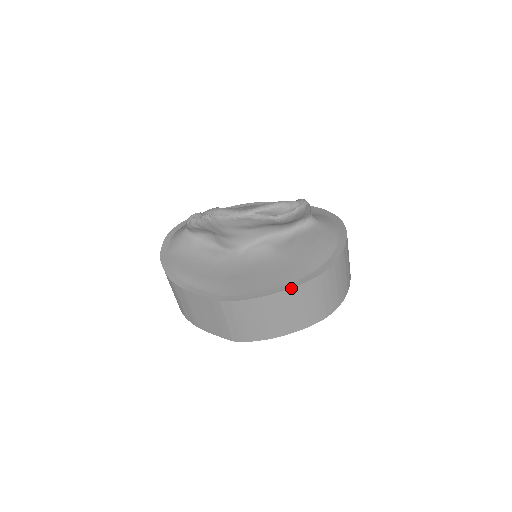
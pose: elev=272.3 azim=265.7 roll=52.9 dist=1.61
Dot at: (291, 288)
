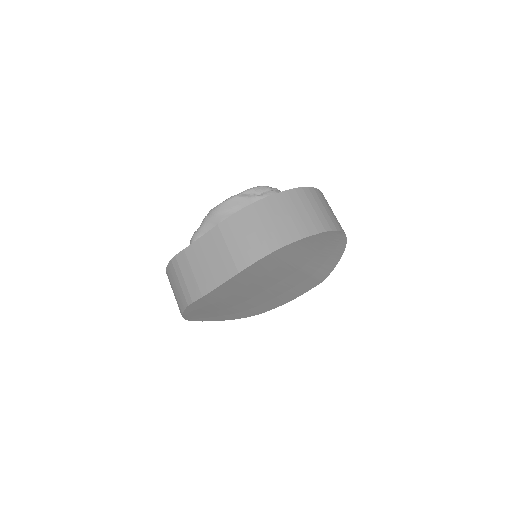
Dot at: (278, 193)
